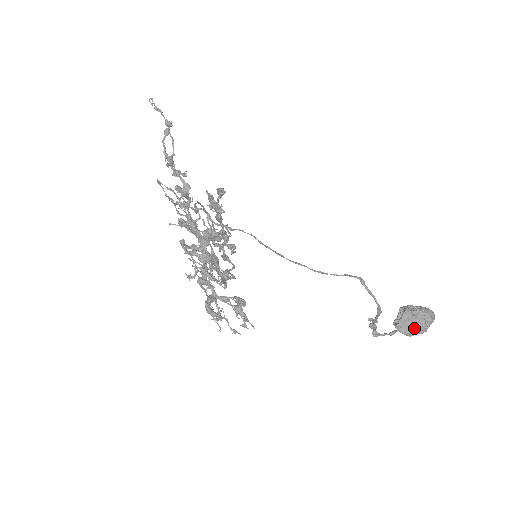
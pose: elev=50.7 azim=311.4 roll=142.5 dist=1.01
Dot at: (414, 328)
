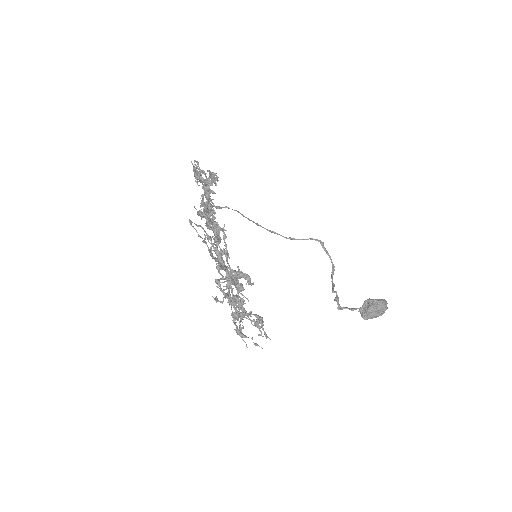
Dot at: (374, 317)
